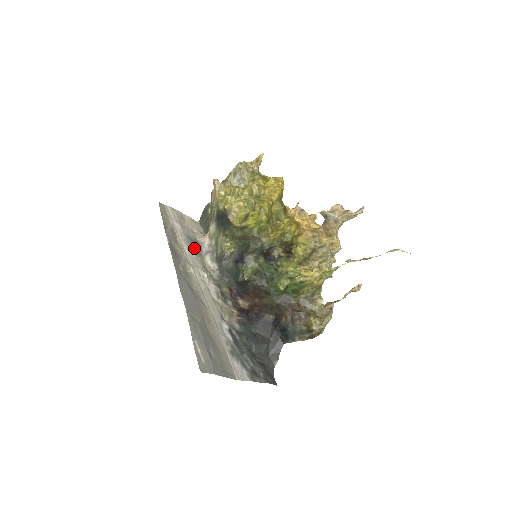
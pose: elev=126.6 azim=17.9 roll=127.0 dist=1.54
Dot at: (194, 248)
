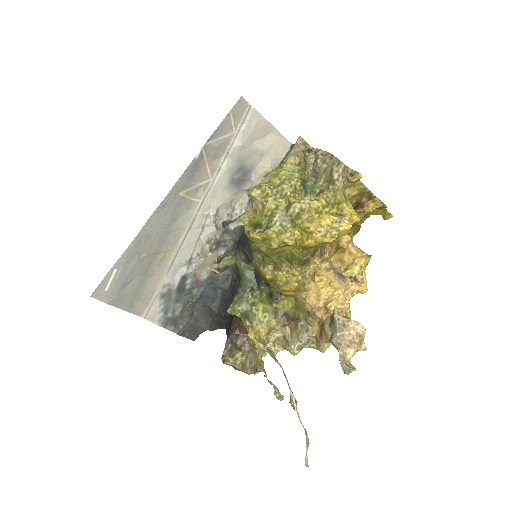
Dot at: (235, 178)
